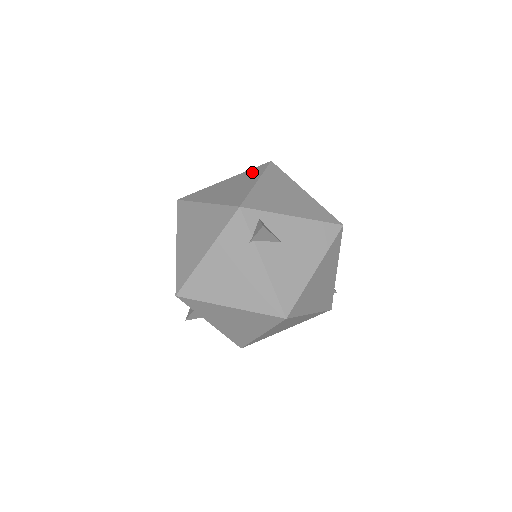
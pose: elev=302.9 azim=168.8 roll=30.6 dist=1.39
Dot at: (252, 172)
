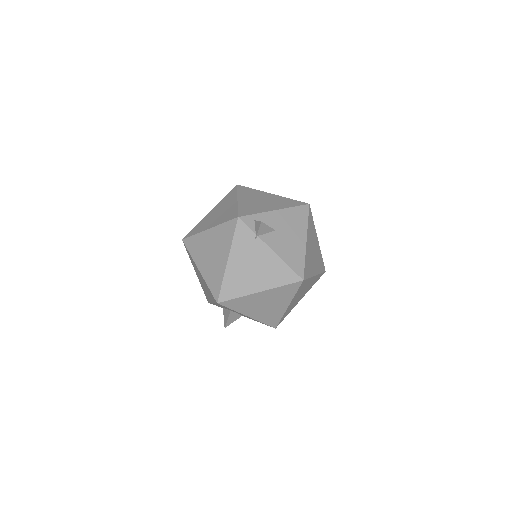
Dot at: (228, 197)
